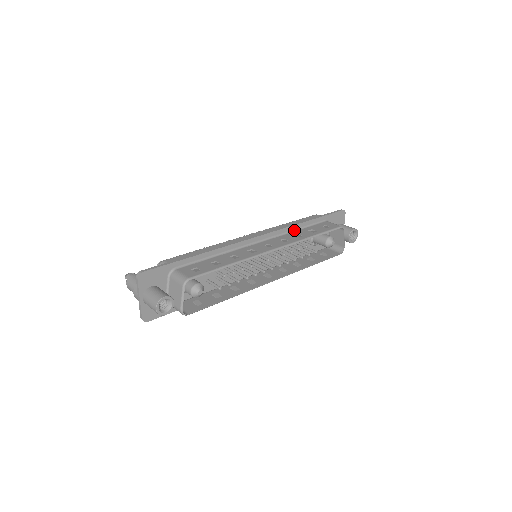
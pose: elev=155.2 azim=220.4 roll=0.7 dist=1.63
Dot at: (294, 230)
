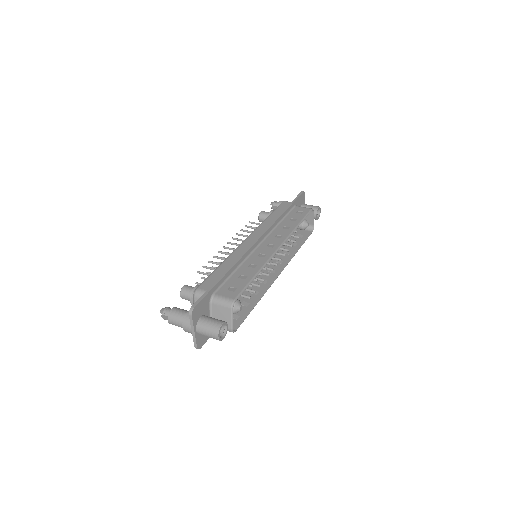
Dot at: (278, 223)
